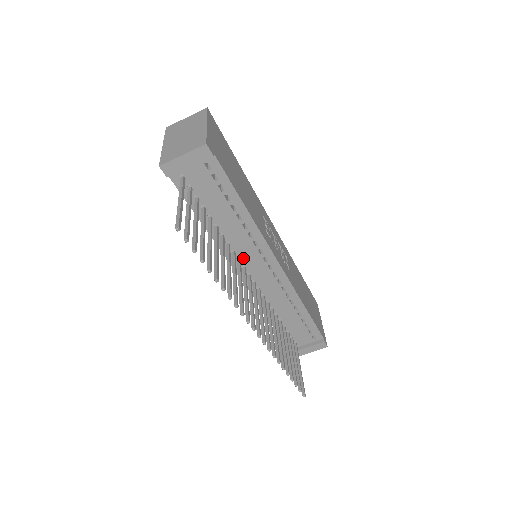
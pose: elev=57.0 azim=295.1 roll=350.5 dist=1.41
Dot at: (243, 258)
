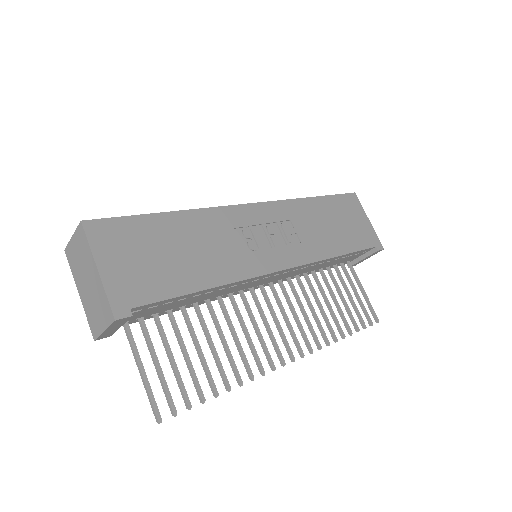
Dot at: (243, 289)
